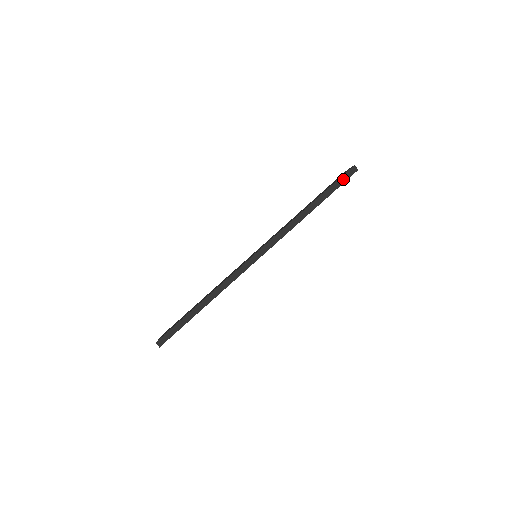
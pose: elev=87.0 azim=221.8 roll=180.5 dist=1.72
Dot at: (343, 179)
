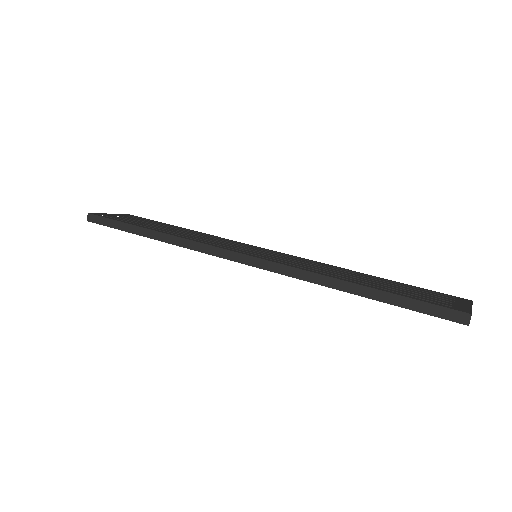
Dot at: (434, 310)
